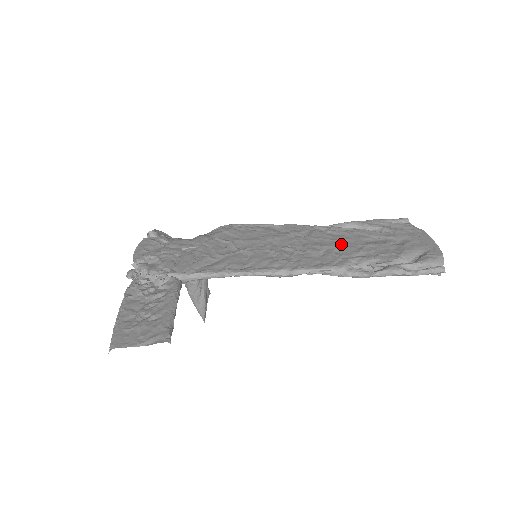
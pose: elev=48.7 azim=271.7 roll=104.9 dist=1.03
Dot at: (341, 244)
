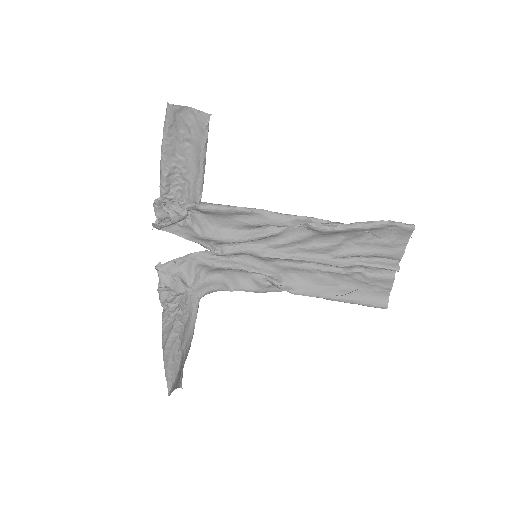
Dot at: (329, 255)
